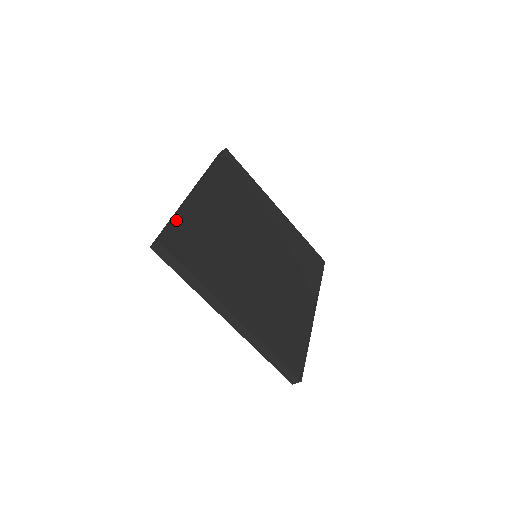
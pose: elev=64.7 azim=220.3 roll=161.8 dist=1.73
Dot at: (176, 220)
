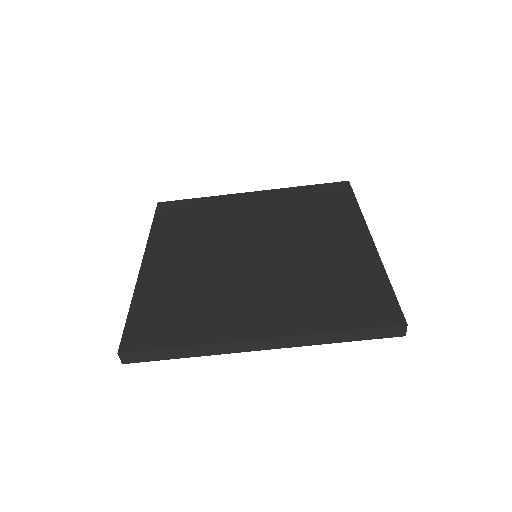
Dot at: (130, 314)
